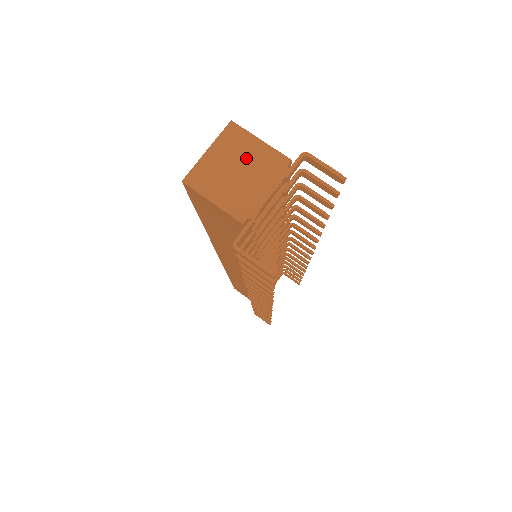
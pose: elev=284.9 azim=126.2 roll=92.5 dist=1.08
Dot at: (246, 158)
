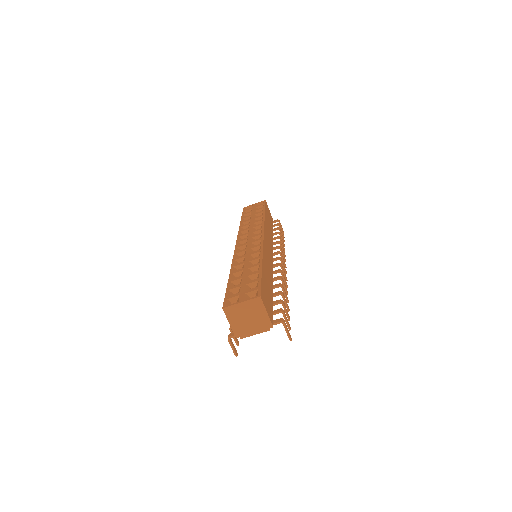
Dot at: (255, 315)
